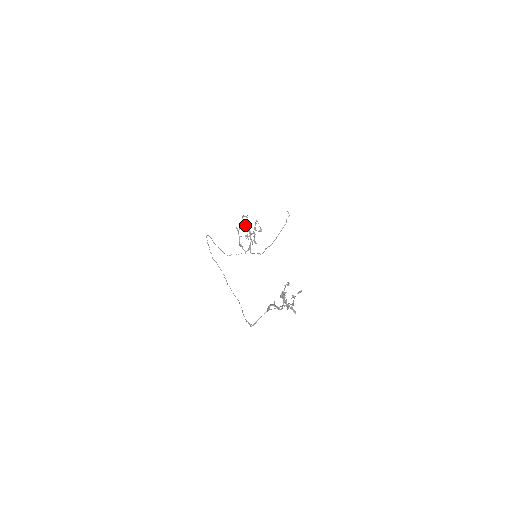
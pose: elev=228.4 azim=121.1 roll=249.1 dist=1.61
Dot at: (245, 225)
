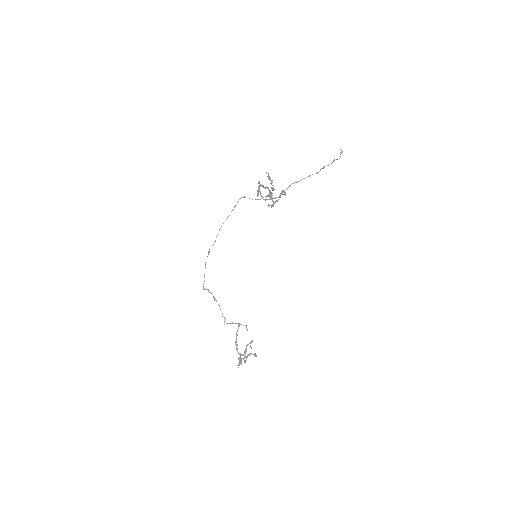
Dot at: (271, 180)
